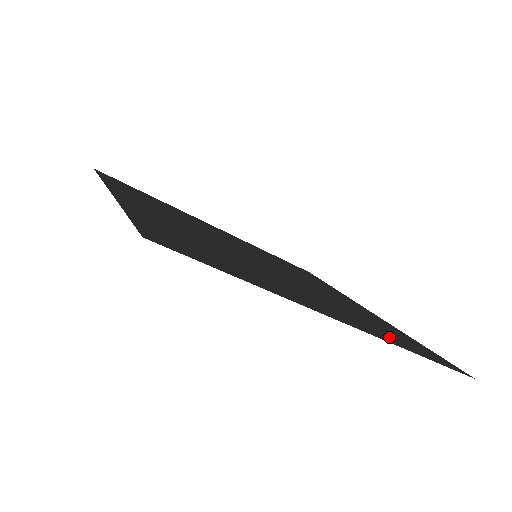
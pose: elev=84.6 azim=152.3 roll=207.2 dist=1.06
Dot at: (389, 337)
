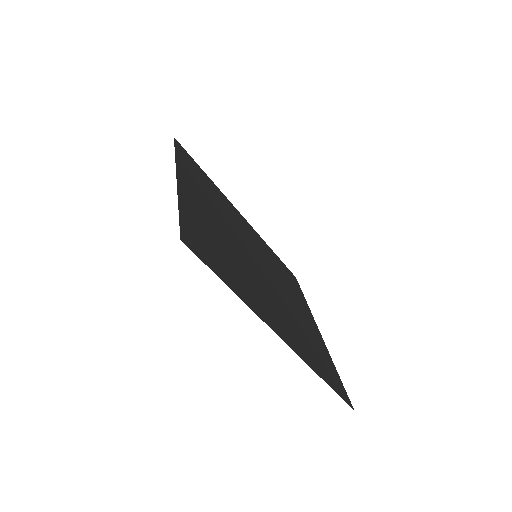
Dot at: (309, 357)
